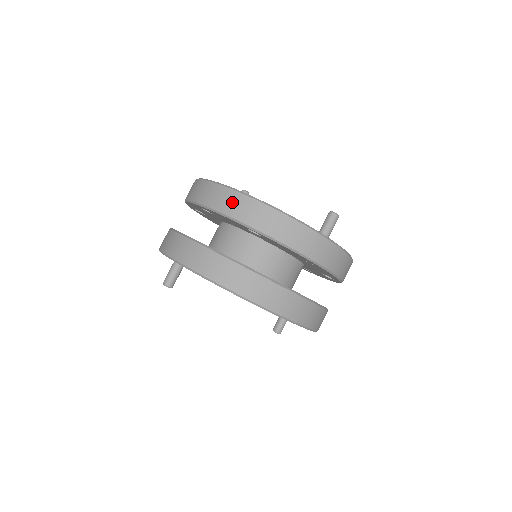
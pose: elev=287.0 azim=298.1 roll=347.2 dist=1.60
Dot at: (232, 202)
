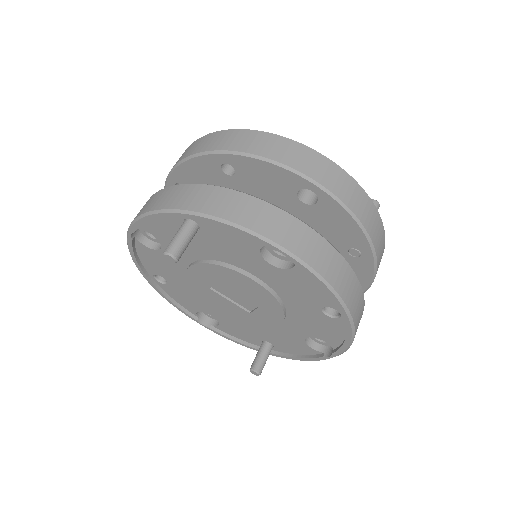
Dot at: (287, 150)
